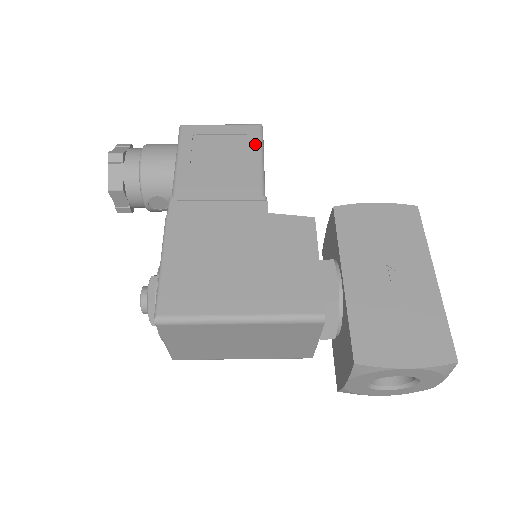
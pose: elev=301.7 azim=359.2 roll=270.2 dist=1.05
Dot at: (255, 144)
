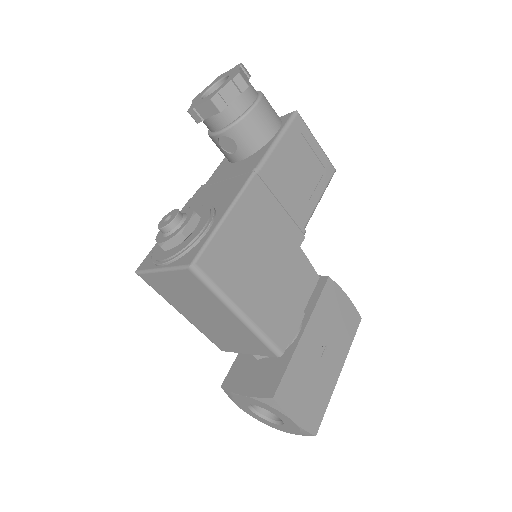
Dot at: (325, 183)
